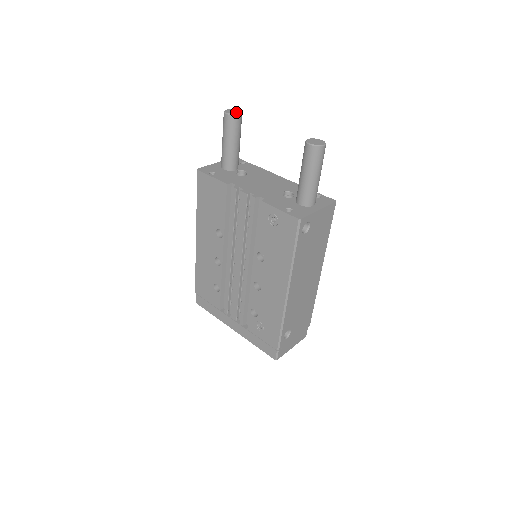
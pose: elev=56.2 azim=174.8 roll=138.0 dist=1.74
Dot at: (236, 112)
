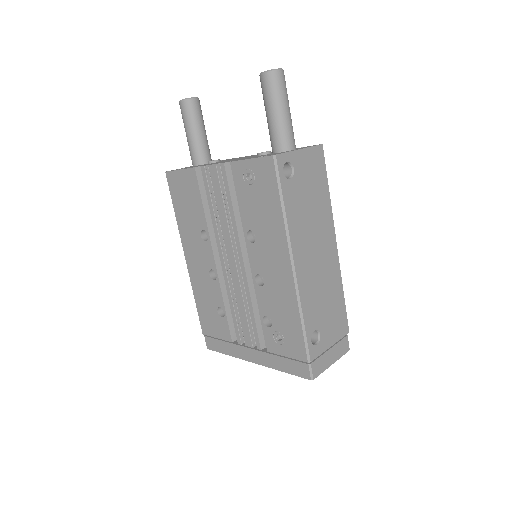
Dot at: occluded
